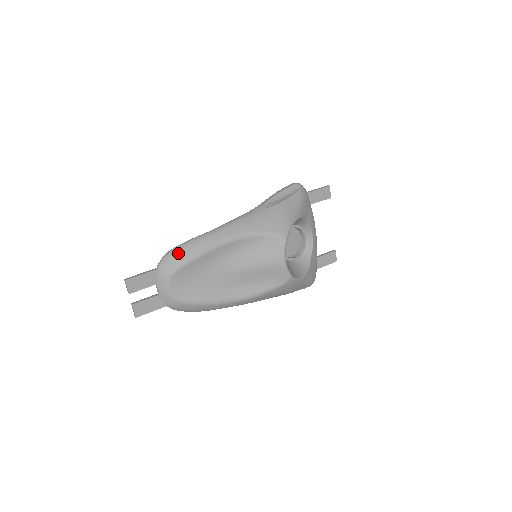
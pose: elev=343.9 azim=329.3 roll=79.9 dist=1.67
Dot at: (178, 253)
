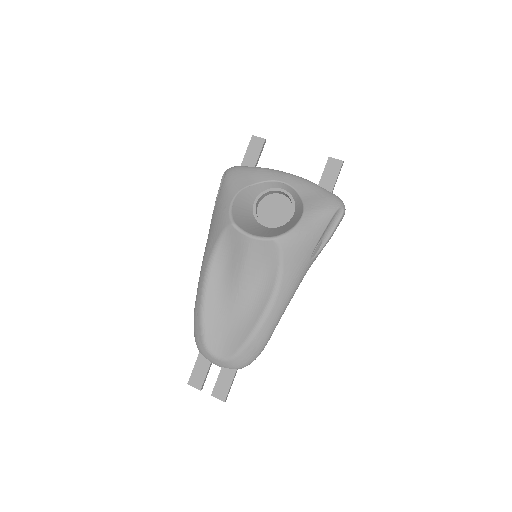
Dot at: (195, 327)
